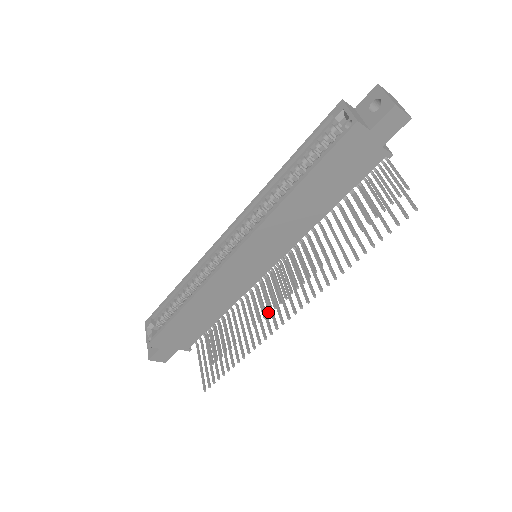
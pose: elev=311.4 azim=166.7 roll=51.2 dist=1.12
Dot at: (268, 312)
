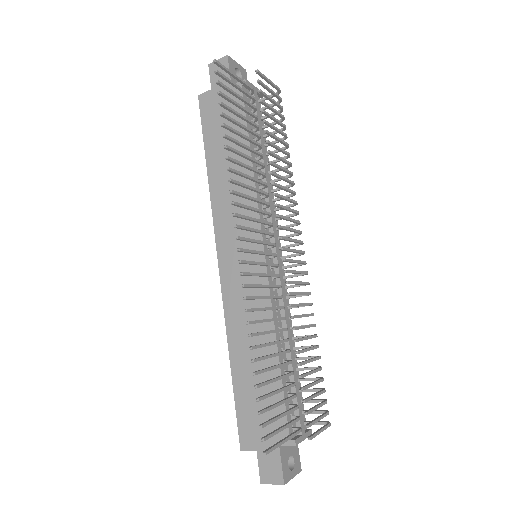
Dot at: occluded
